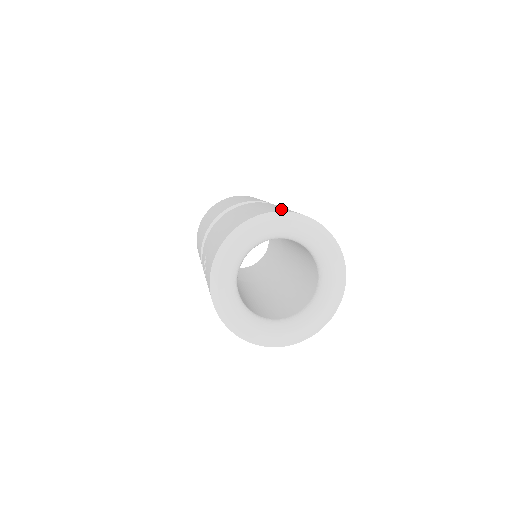
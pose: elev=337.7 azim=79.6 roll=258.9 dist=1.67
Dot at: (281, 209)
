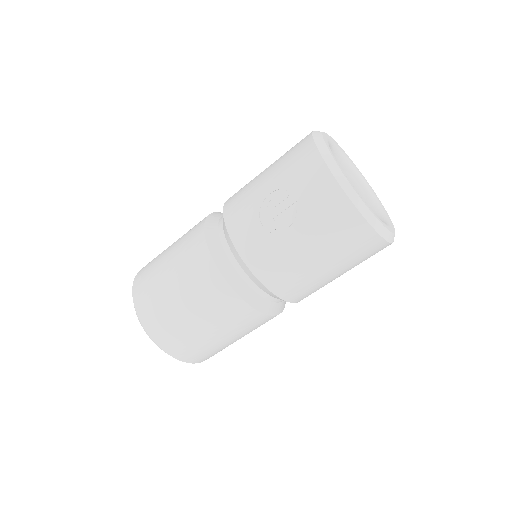
Dot at: occluded
